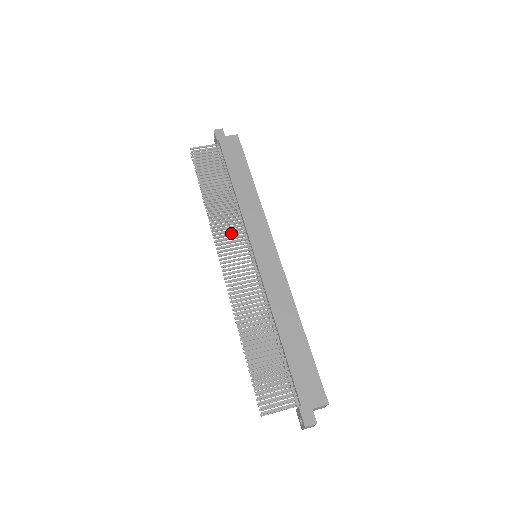
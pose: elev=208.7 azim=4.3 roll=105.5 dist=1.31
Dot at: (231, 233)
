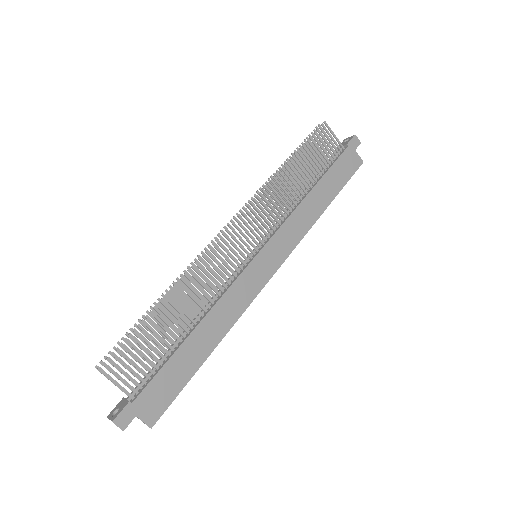
Dot at: occluded
